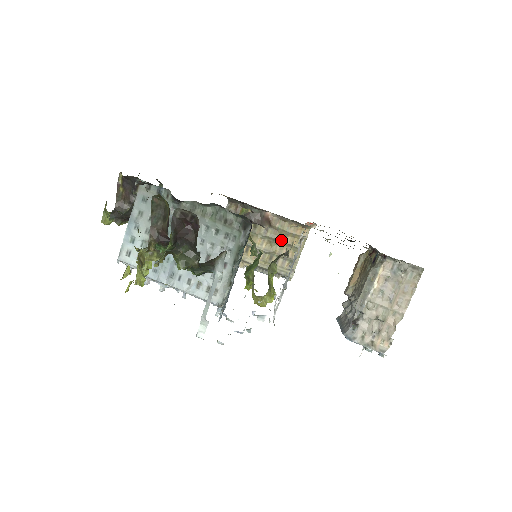
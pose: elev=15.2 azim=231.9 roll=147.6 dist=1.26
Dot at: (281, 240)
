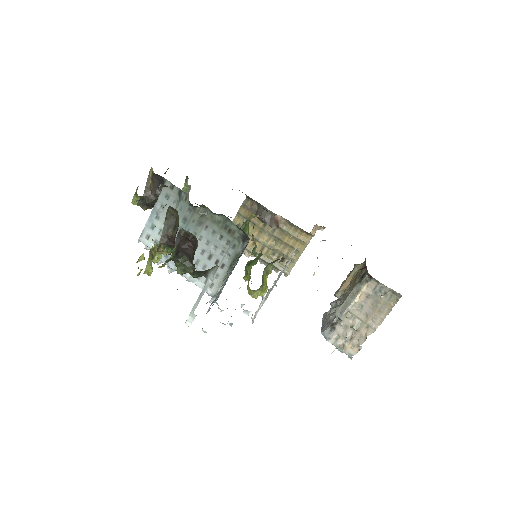
Dot at: (285, 241)
